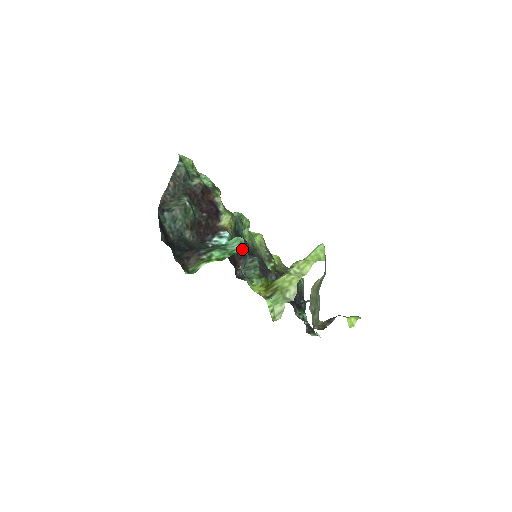
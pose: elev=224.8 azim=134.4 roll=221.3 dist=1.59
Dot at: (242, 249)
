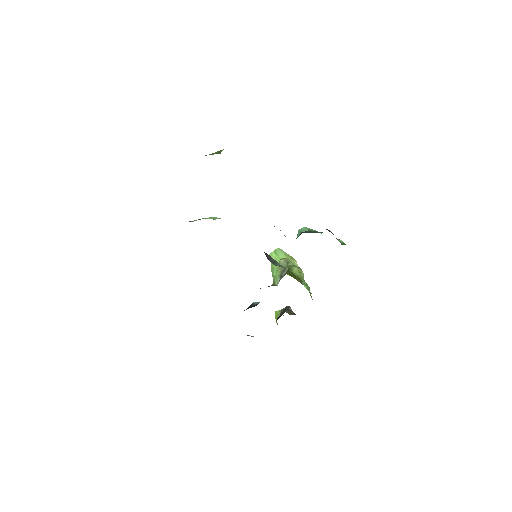
Dot at: occluded
